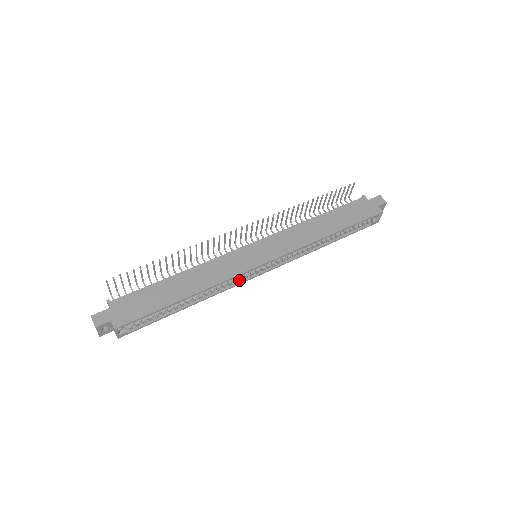
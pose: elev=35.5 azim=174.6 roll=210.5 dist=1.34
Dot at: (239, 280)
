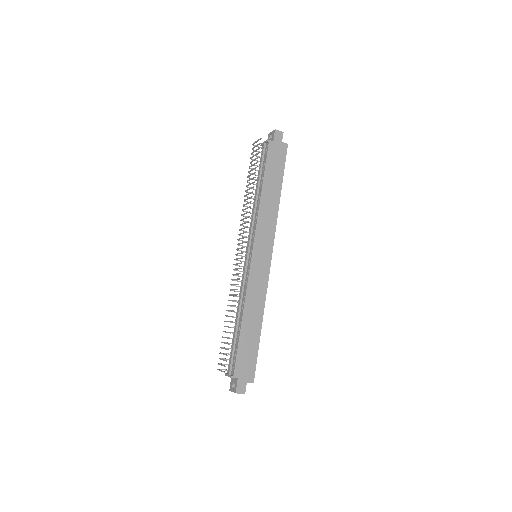
Dot at: occluded
